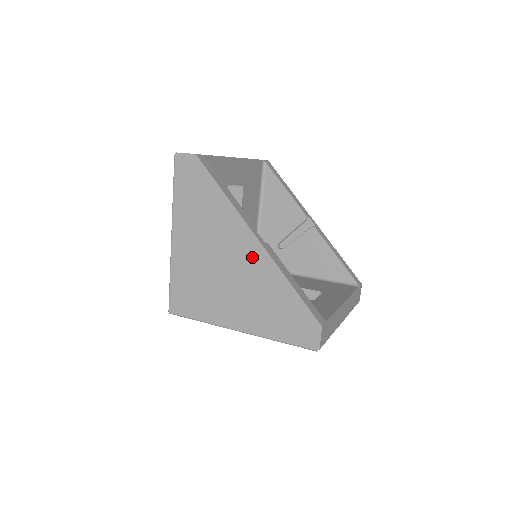
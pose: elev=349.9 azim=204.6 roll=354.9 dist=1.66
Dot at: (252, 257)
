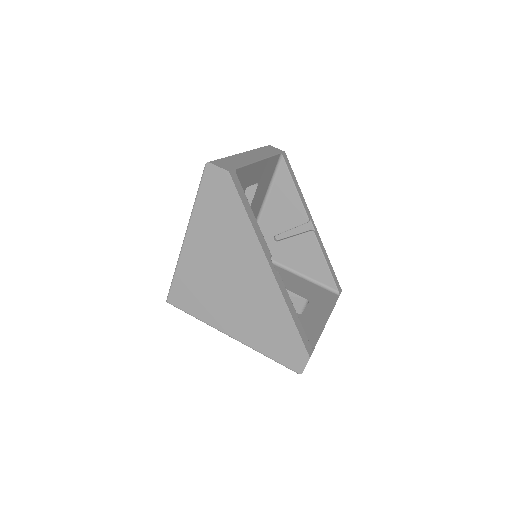
Dot at: (262, 283)
